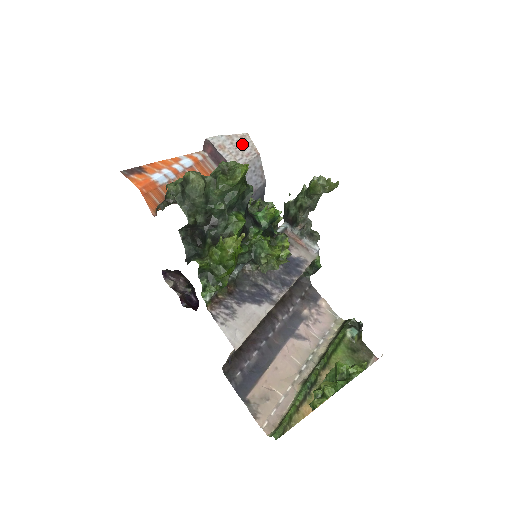
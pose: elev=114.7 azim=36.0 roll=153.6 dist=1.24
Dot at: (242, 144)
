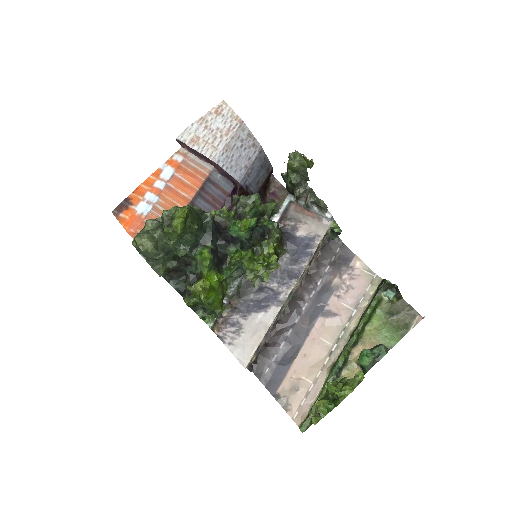
Dot at: (219, 121)
